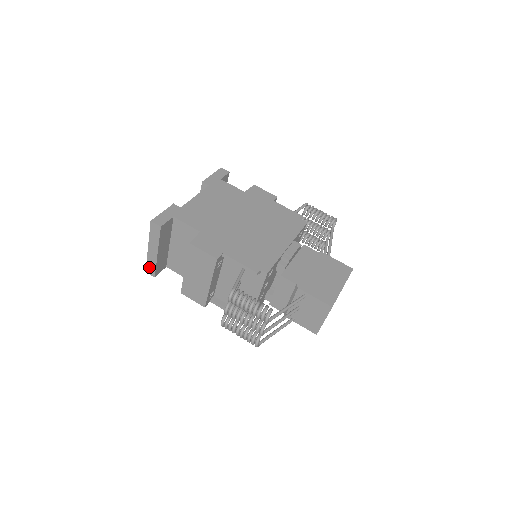
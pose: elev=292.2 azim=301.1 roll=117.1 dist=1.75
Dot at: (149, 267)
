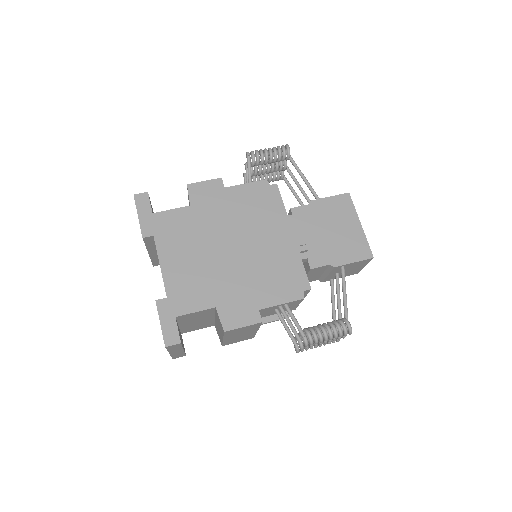
Dot at: (176, 357)
